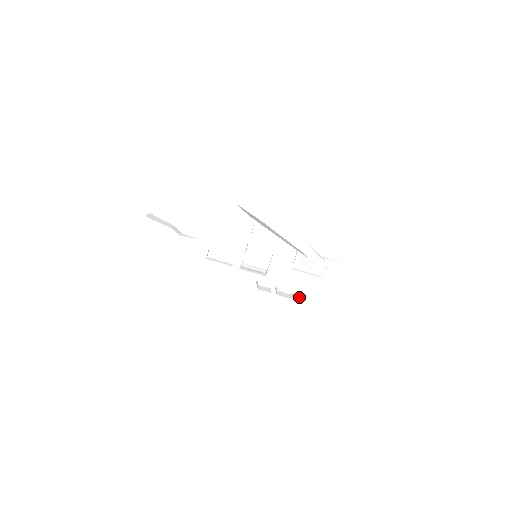
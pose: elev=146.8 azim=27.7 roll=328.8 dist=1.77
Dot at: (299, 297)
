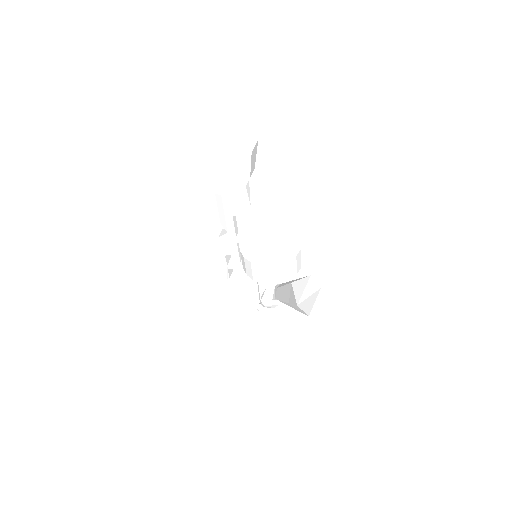
Dot at: (234, 284)
